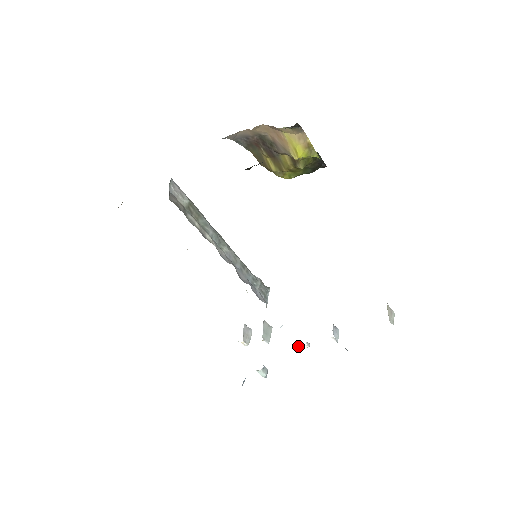
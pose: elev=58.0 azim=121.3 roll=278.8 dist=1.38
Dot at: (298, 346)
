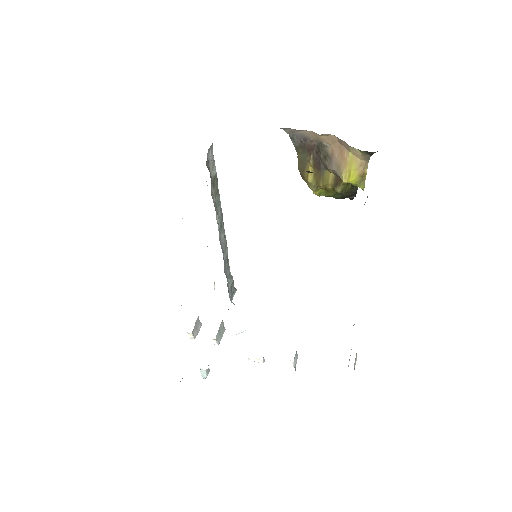
Dot at: (253, 358)
